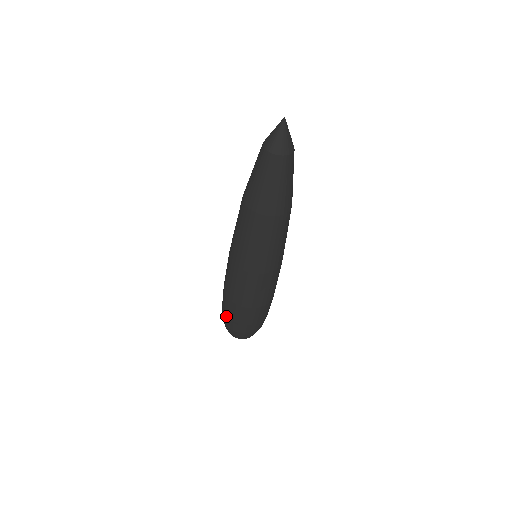
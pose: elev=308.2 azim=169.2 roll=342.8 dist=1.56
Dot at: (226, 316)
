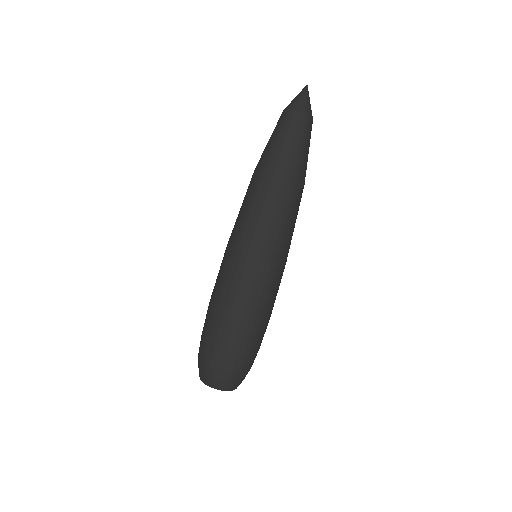
Dot at: (203, 339)
